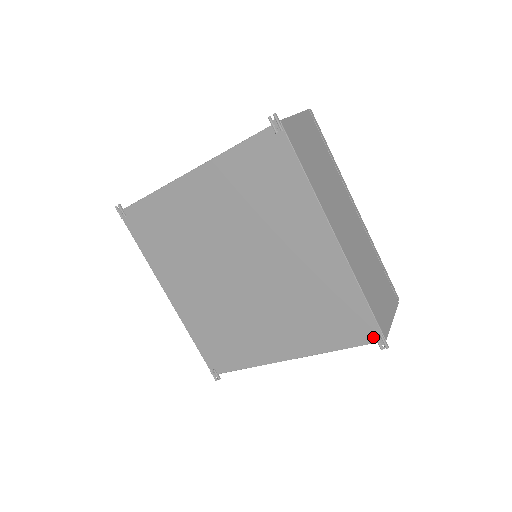
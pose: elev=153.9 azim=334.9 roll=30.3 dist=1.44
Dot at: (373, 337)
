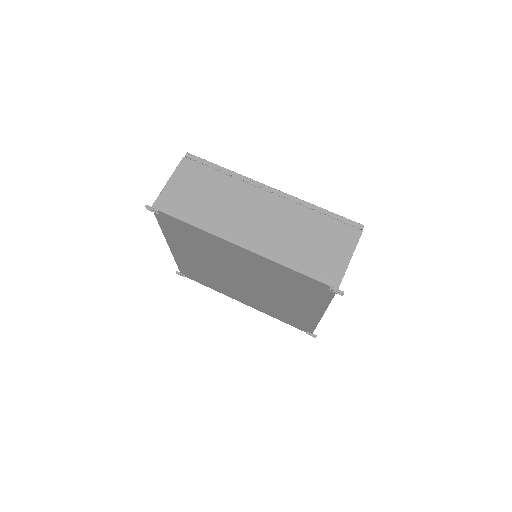
Dot at: (330, 290)
